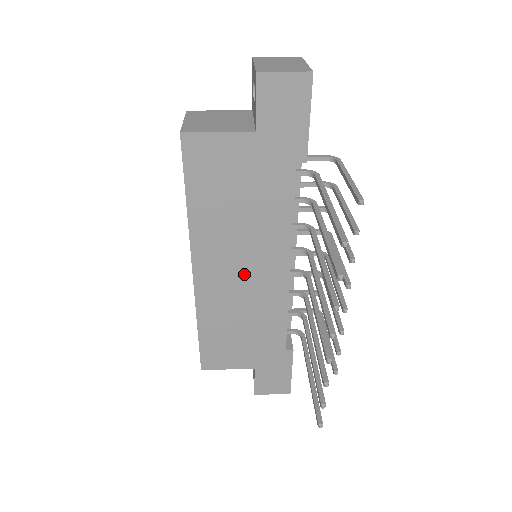
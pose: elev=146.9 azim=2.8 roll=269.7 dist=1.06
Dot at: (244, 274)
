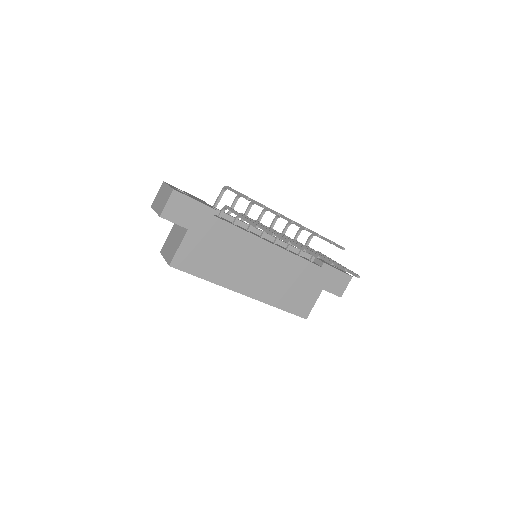
Dot at: (261, 269)
